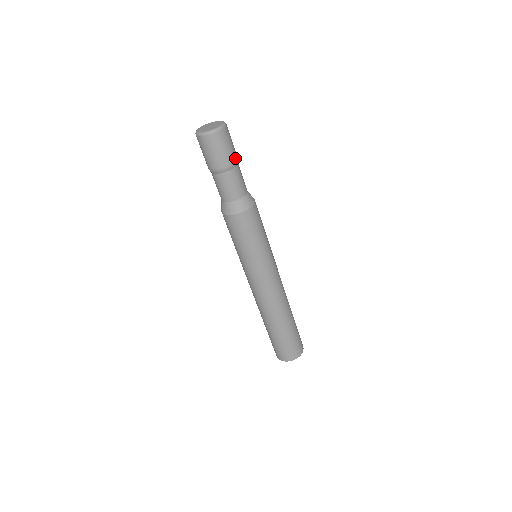
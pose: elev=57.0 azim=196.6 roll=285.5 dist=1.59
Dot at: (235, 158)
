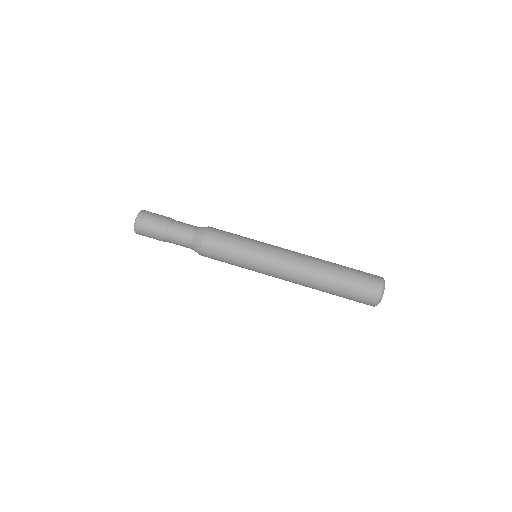
Dot at: (166, 218)
